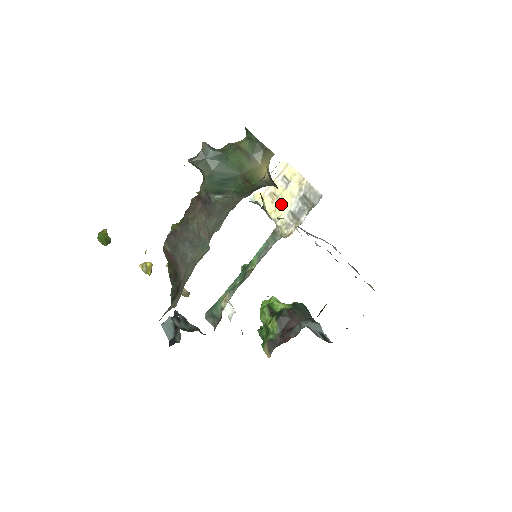
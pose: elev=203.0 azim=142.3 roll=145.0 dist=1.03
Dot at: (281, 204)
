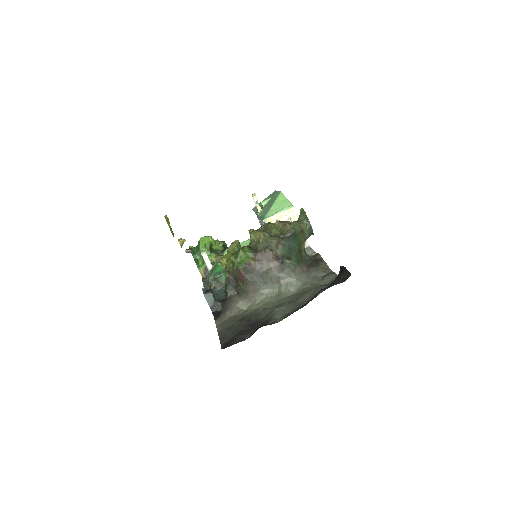
Dot at: occluded
